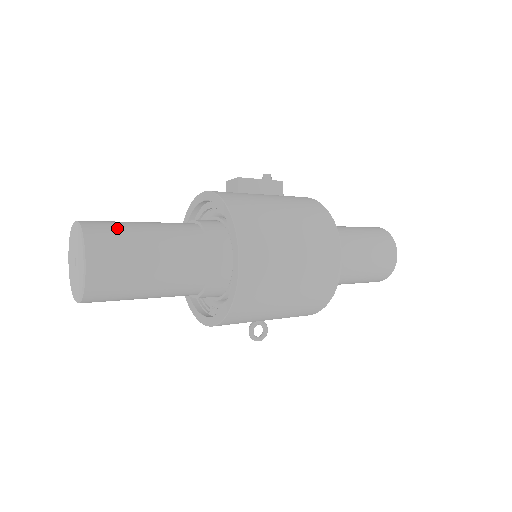
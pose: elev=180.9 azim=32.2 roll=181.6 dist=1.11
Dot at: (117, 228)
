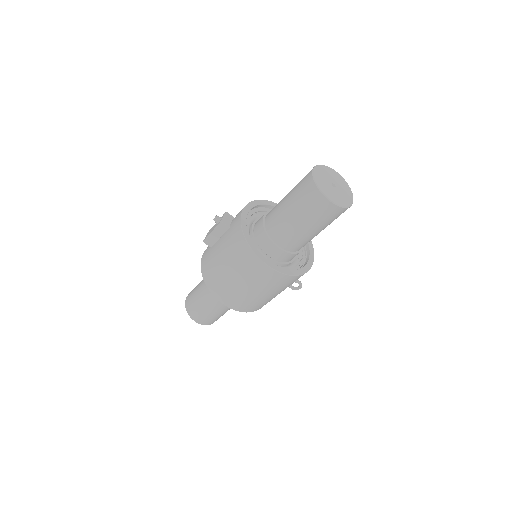
Dot at: (193, 301)
